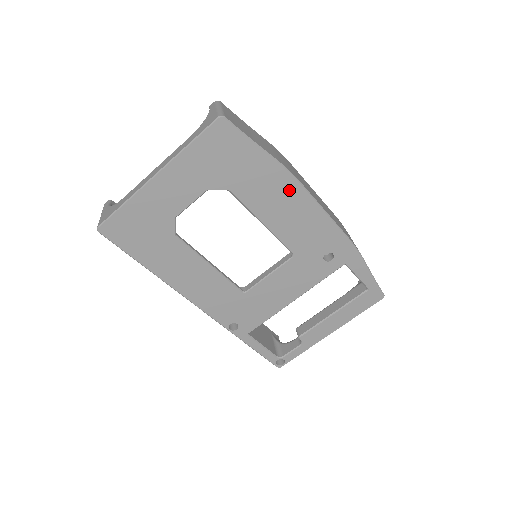
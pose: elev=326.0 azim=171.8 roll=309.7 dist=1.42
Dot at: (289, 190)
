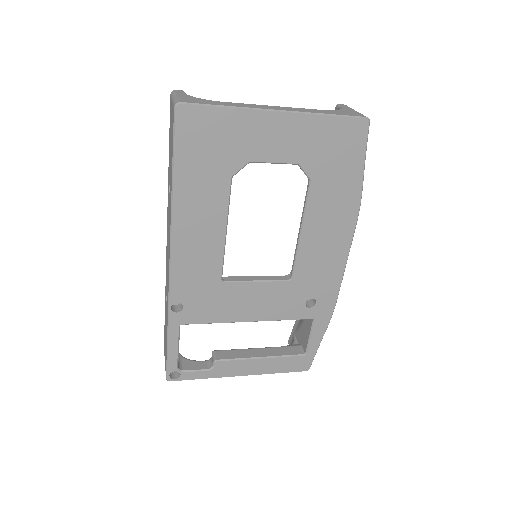
Dot at: (345, 222)
